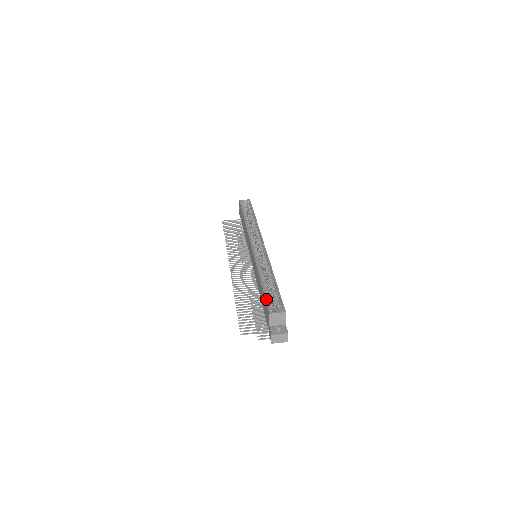
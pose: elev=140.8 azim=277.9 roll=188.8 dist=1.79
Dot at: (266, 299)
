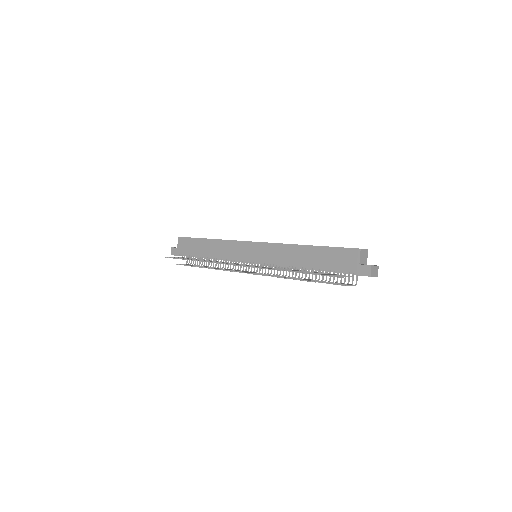
Dot at: (340, 247)
